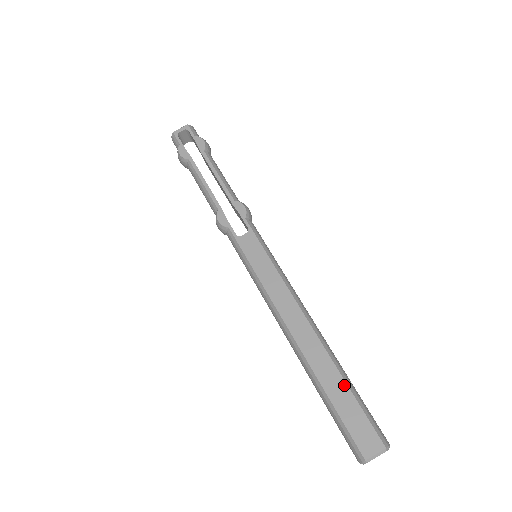
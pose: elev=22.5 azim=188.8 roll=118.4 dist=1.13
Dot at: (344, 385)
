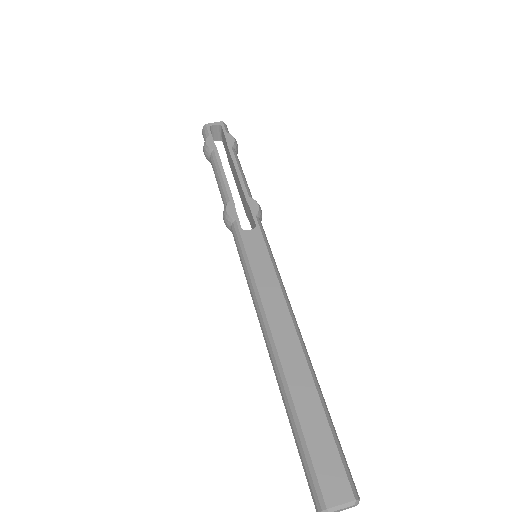
Dot at: (321, 412)
